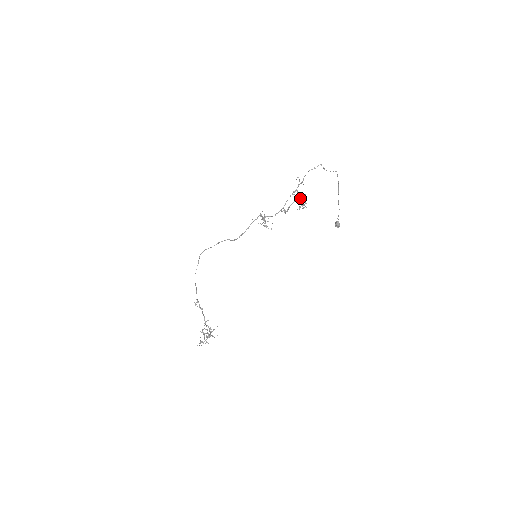
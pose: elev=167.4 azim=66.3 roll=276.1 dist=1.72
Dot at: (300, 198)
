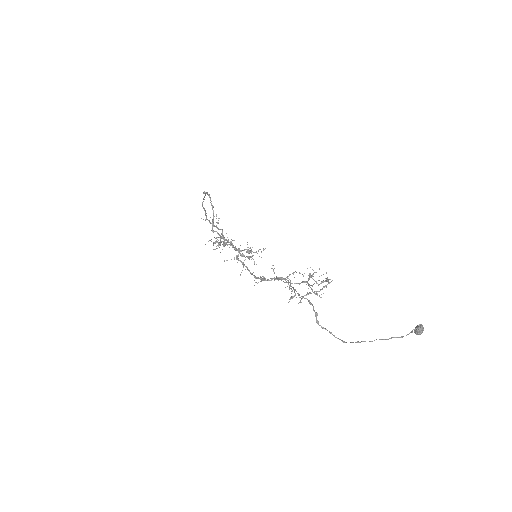
Dot at: (308, 284)
